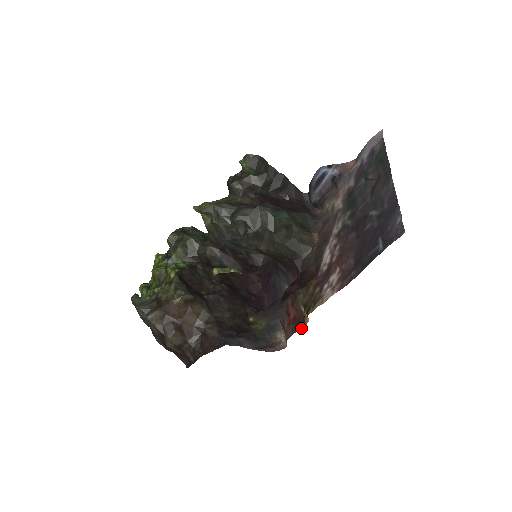
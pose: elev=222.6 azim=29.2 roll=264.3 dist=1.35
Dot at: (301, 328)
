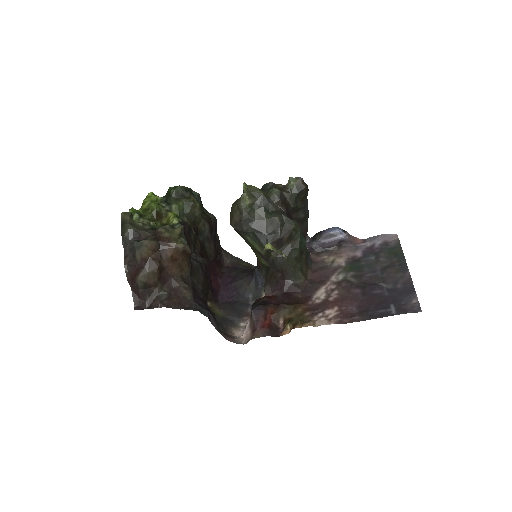
Dot at: (275, 335)
